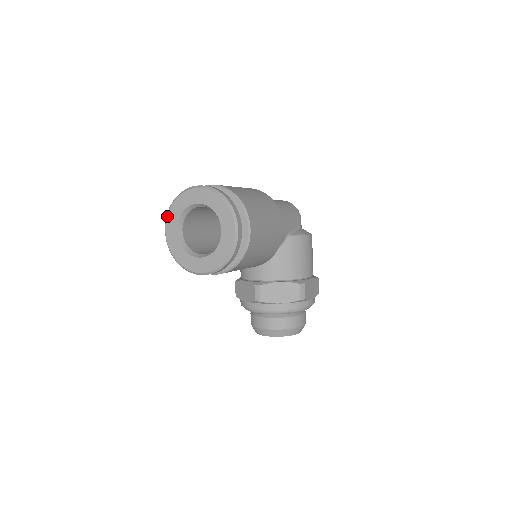
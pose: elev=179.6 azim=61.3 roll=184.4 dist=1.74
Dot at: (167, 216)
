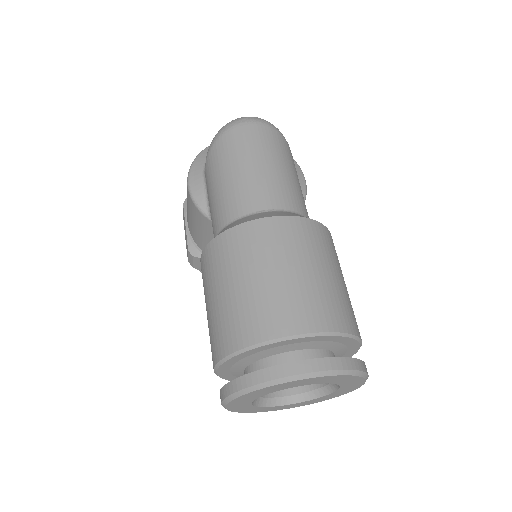
Dot at: (234, 400)
